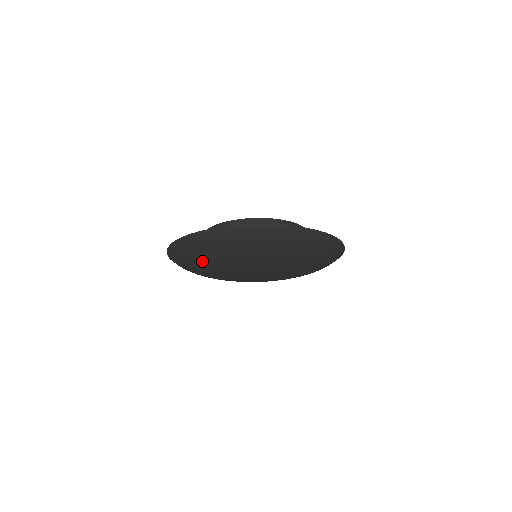
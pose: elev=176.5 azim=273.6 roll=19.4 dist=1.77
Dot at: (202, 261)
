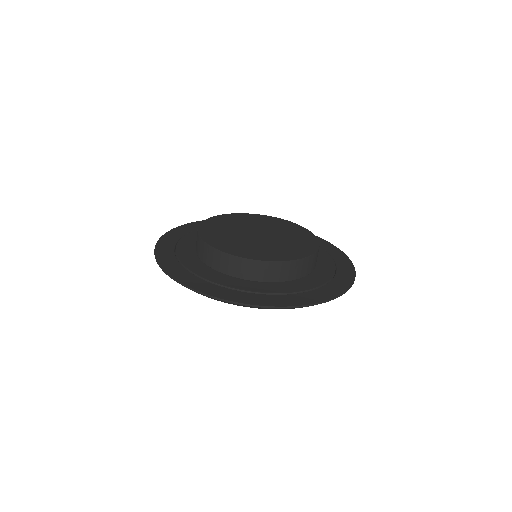
Dot at: occluded
